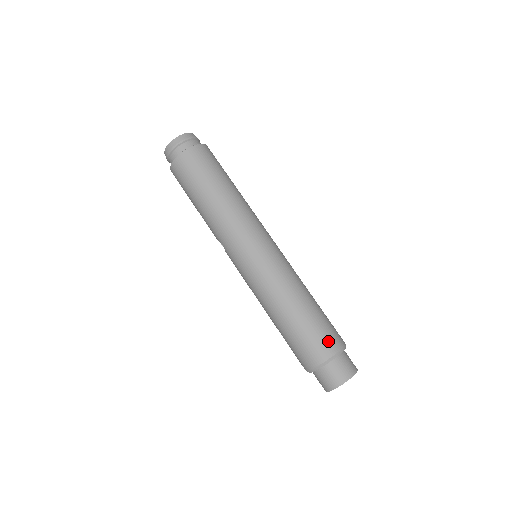
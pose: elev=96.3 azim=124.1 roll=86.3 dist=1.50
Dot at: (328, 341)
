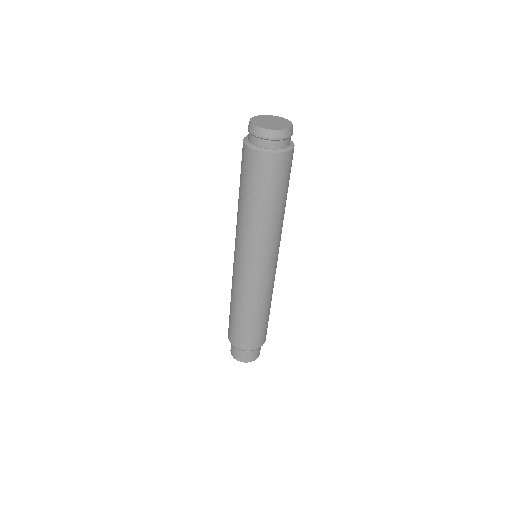
Dot at: (254, 342)
